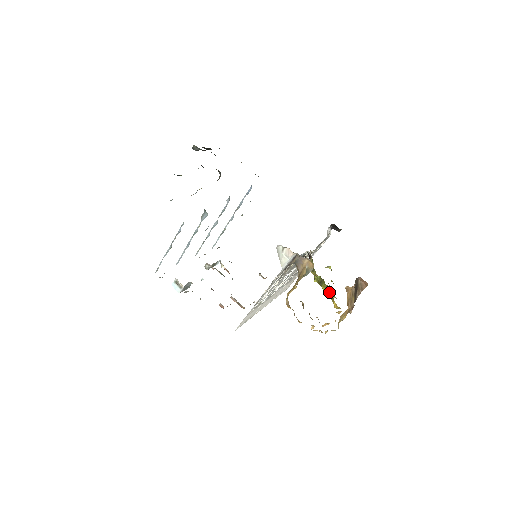
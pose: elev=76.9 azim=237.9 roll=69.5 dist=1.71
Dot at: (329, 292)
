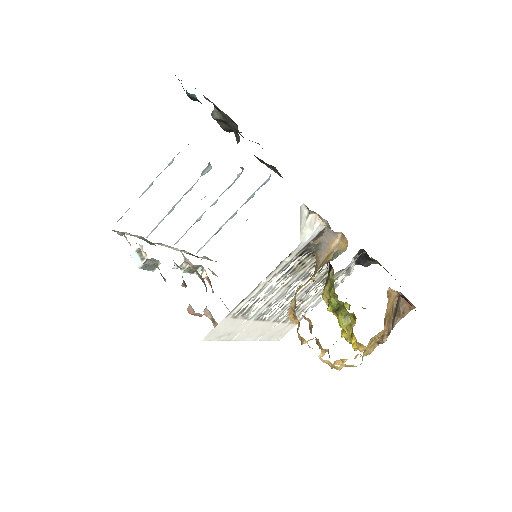
Dot at: (347, 325)
